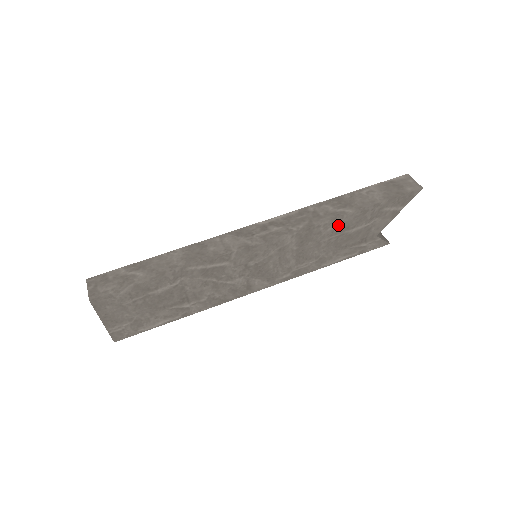
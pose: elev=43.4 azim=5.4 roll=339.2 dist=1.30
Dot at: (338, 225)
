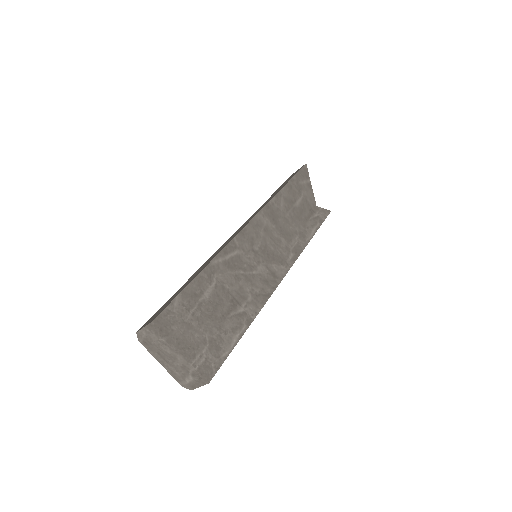
Dot at: (284, 201)
